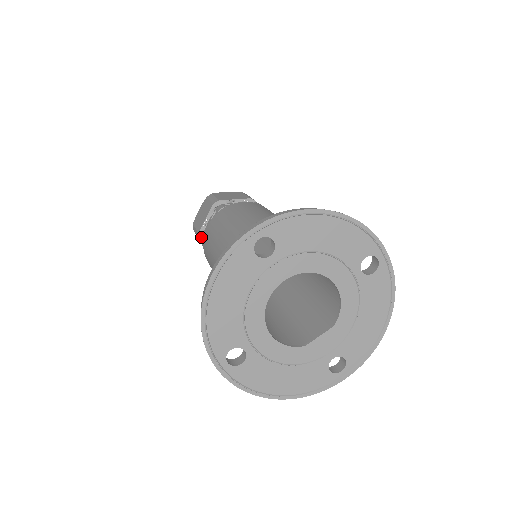
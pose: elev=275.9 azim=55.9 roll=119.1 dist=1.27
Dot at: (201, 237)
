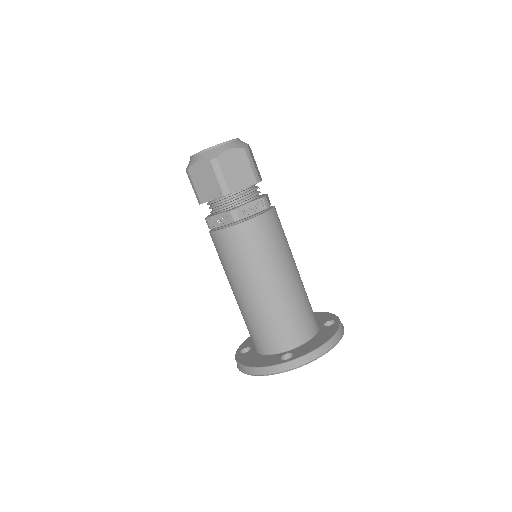
Dot at: (208, 220)
